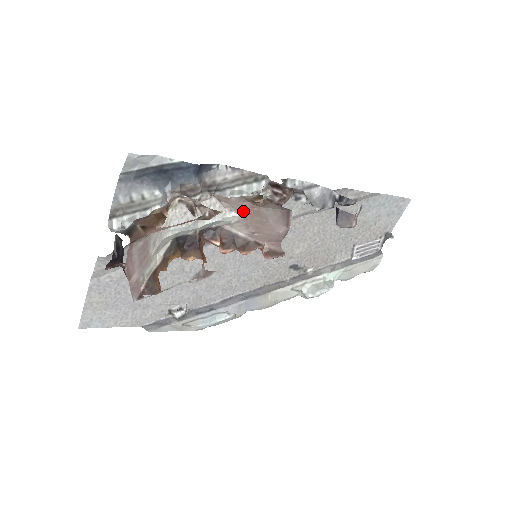
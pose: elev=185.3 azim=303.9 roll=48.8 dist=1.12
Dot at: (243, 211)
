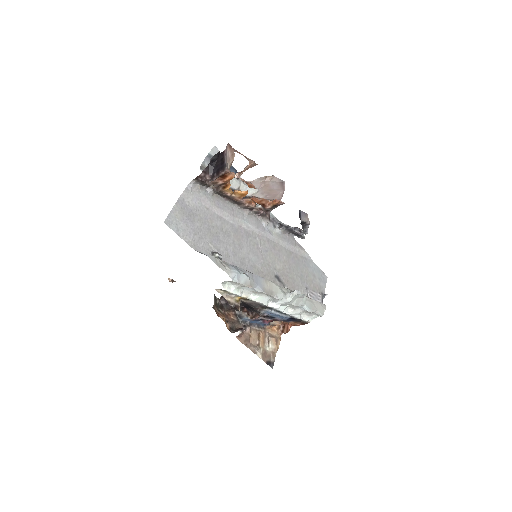
Dot at: (261, 185)
